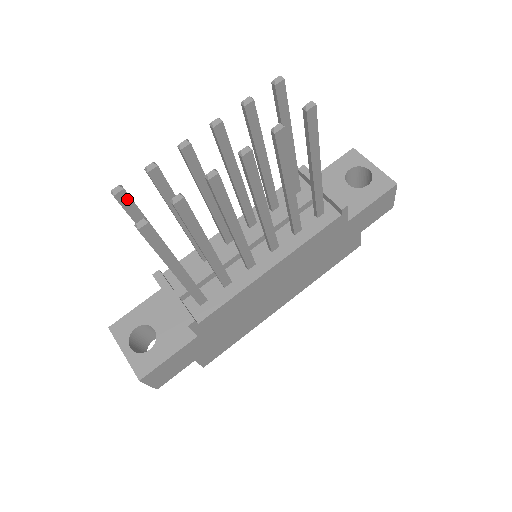
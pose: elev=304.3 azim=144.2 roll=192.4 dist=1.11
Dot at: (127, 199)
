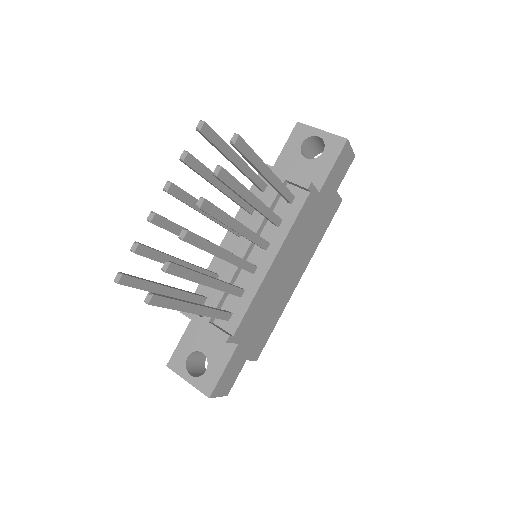
Dot at: (129, 279)
